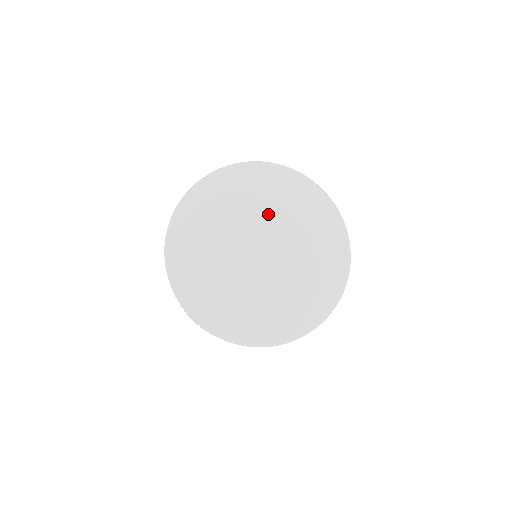
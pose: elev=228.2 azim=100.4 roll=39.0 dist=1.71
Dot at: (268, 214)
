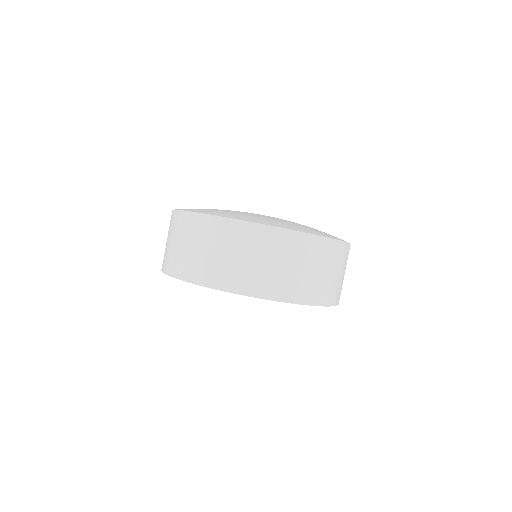
Dot at: occluded
